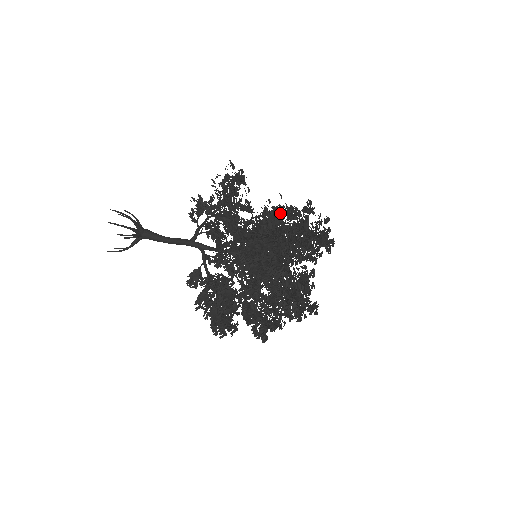
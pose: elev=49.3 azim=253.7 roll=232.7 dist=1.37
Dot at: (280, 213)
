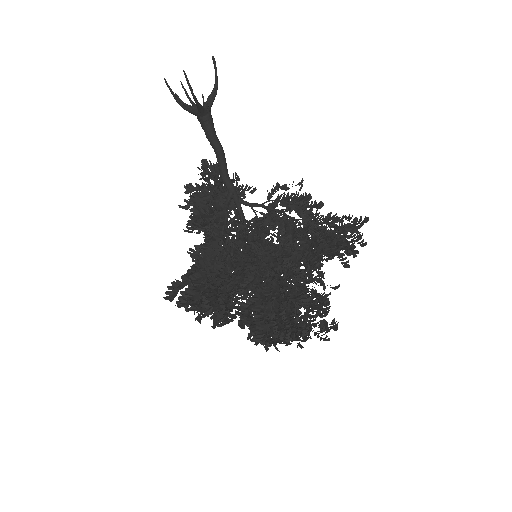
Dot at: (315, 219)
